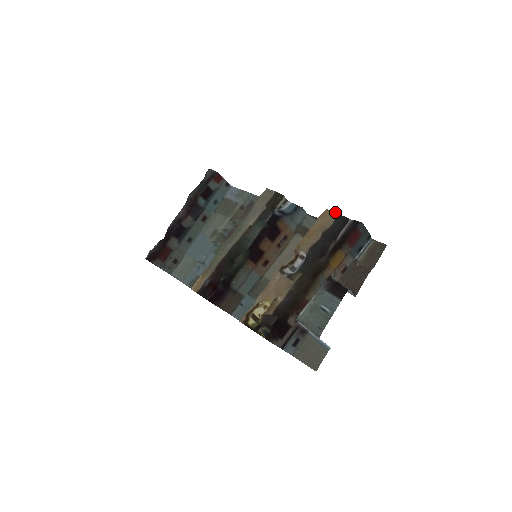
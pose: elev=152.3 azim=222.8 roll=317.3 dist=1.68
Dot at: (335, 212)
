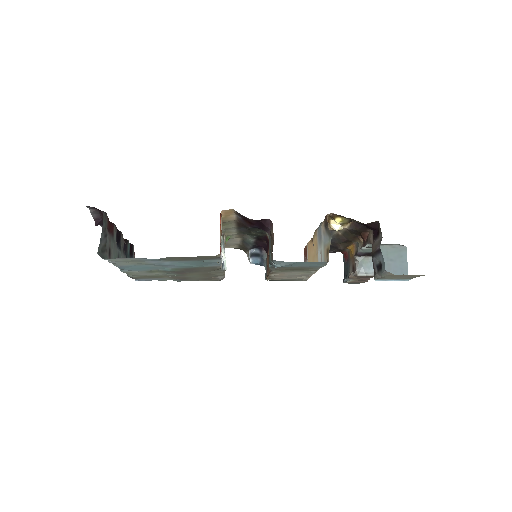
Dot at: occluded
